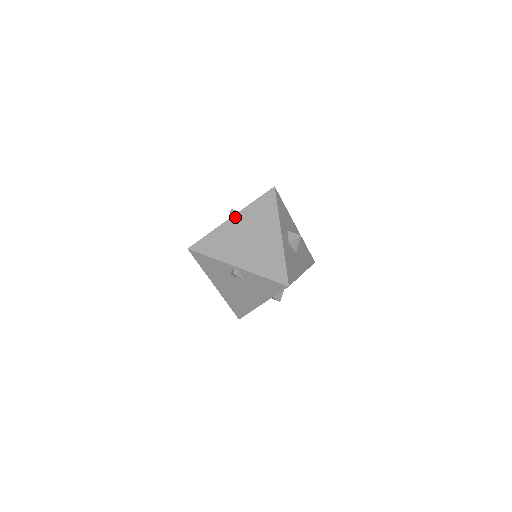
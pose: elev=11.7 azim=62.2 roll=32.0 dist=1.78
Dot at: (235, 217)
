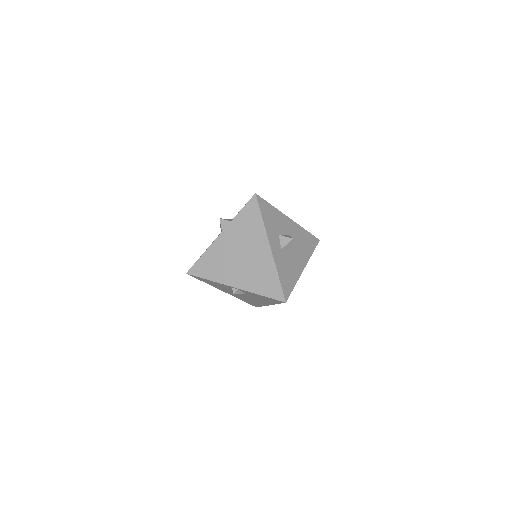
Dot at: (223, 234)
